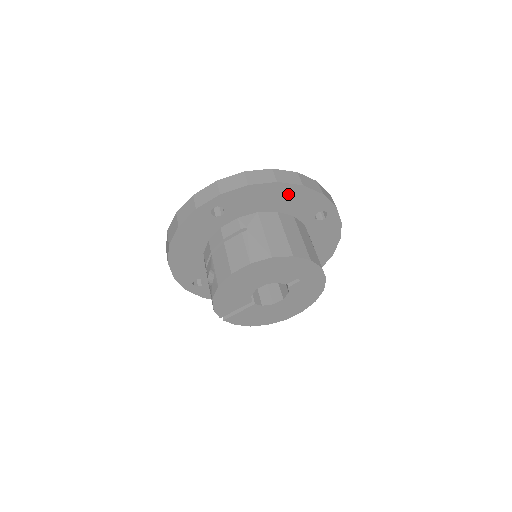
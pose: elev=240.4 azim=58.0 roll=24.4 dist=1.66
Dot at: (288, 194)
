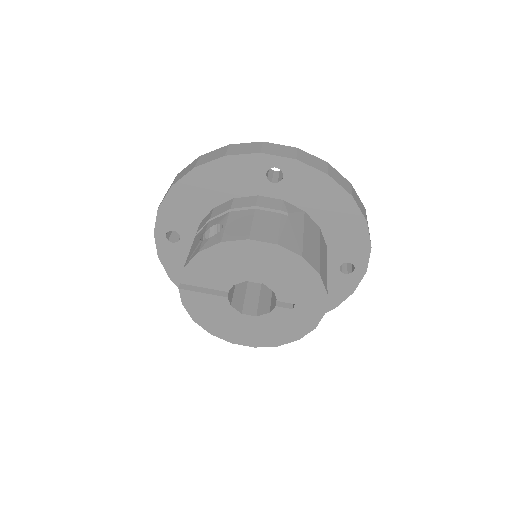
Dot at: (347, 218)
